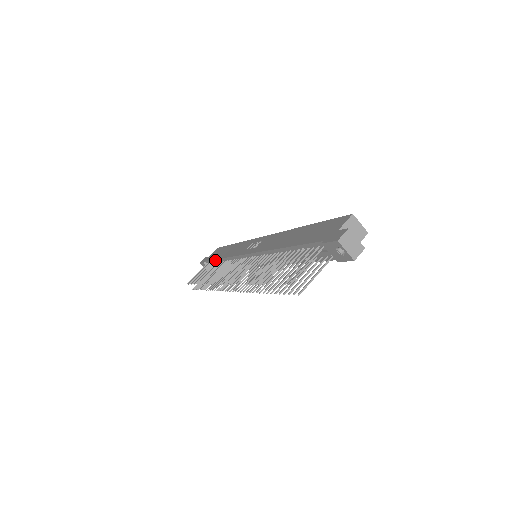
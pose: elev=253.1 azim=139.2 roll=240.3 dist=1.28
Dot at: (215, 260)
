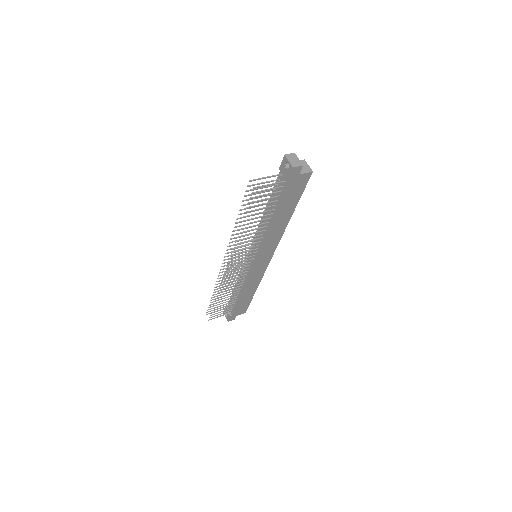
Dot at: occluded
